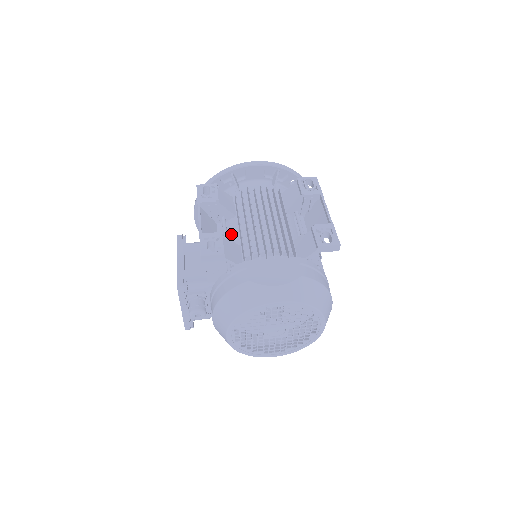
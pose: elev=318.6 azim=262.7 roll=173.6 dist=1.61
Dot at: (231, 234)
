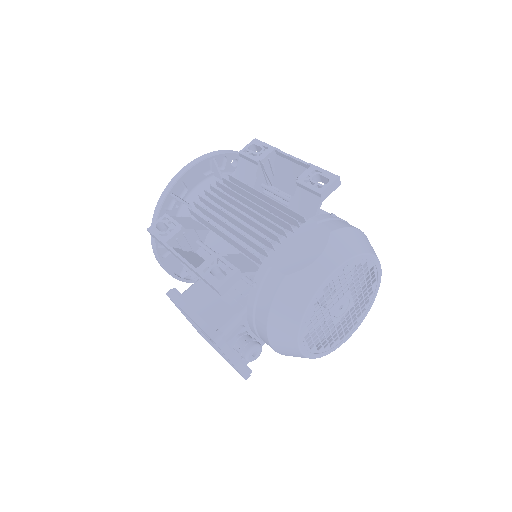
Dot at: (220, 251)
